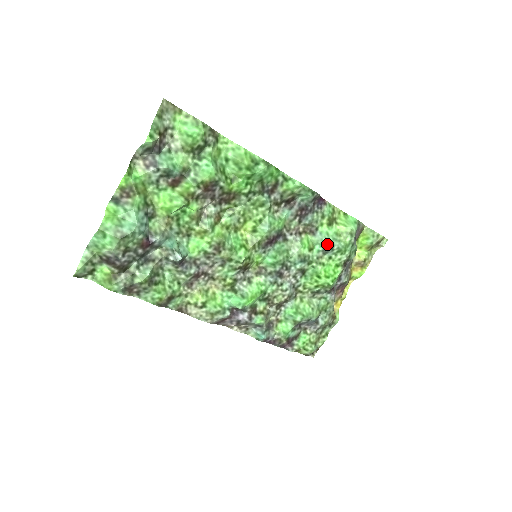
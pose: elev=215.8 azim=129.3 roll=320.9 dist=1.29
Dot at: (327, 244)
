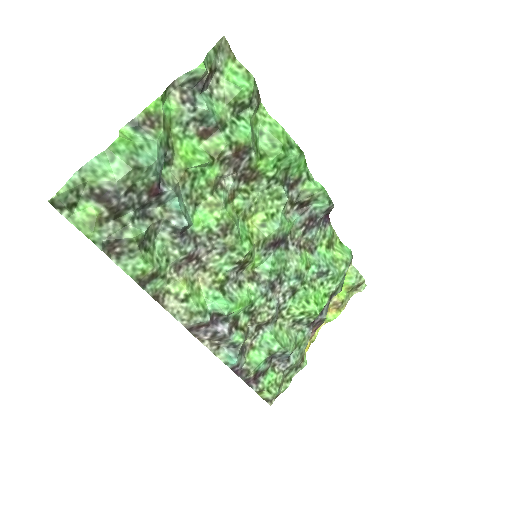
Dot at: (323, 267)
